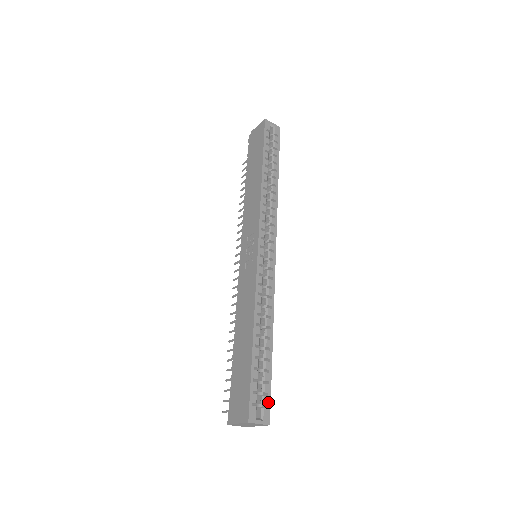
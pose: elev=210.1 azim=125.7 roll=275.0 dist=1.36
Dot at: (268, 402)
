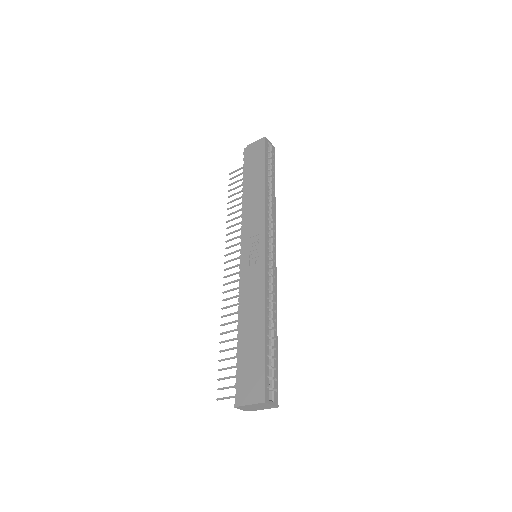
Dot at: (276, 386)
